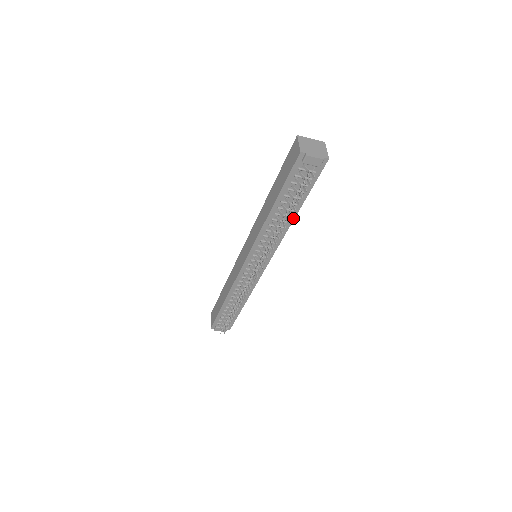
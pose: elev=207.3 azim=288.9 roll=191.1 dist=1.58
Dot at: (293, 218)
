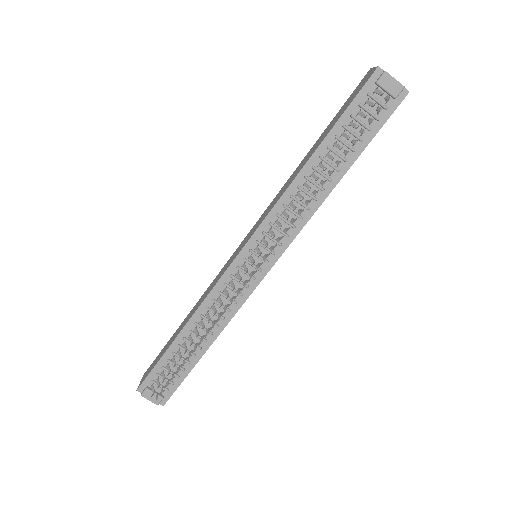
Dot at: (333, 186)
